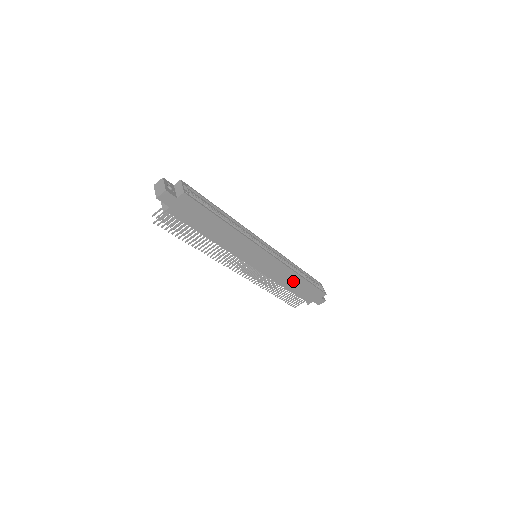
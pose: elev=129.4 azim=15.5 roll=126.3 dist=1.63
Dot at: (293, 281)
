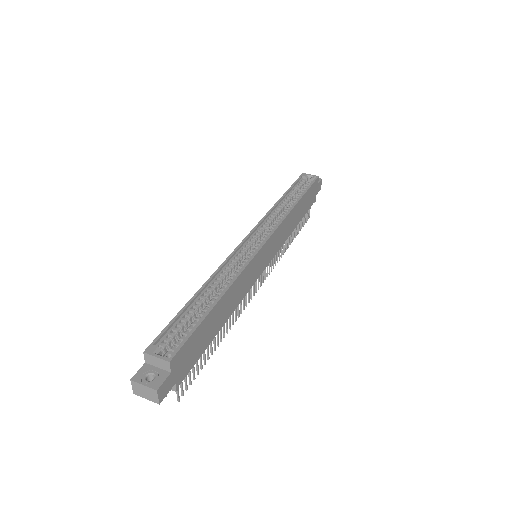
Dot at: (295, 216)
